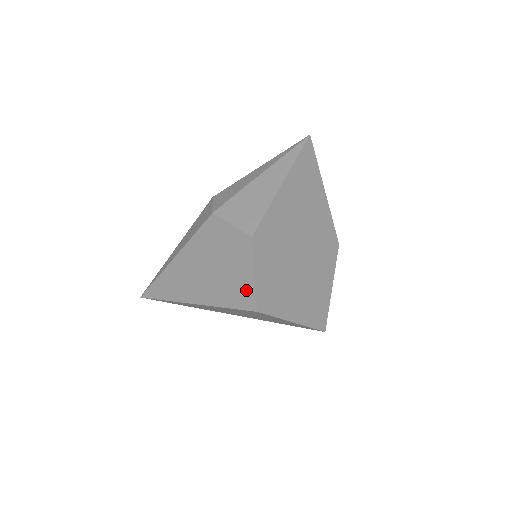
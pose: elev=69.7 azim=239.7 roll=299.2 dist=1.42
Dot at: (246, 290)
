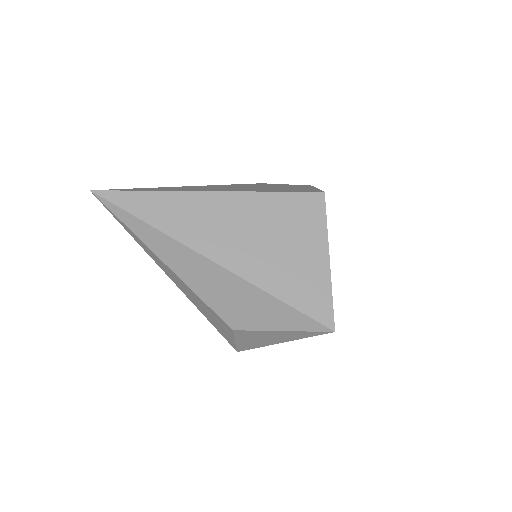
Dot at: occluded
